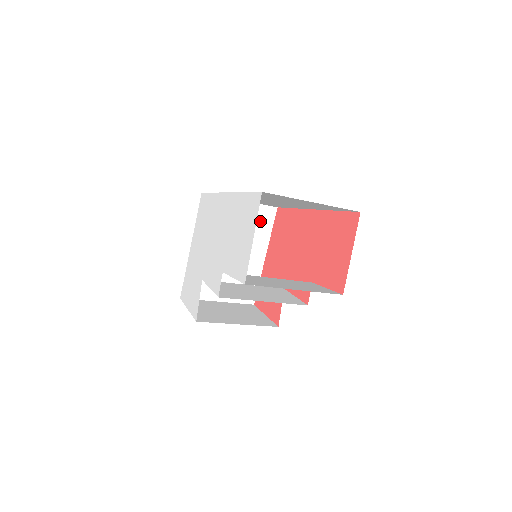
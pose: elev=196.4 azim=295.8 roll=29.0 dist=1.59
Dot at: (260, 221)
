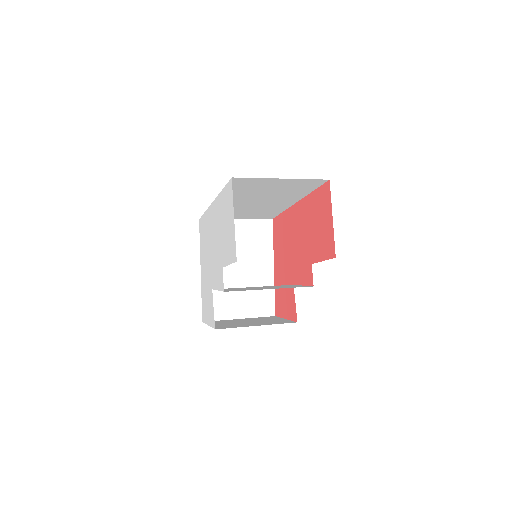
Dot at: (260, 235)
